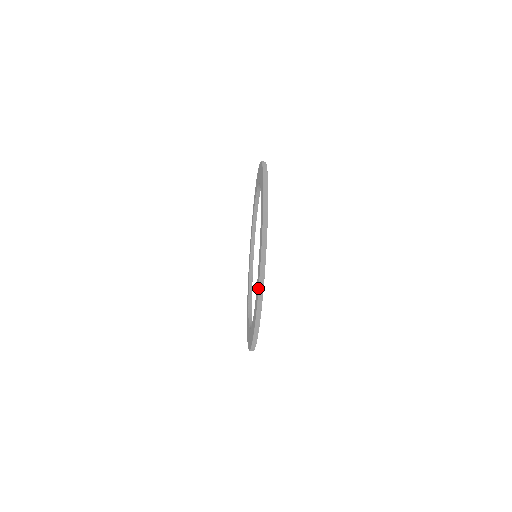
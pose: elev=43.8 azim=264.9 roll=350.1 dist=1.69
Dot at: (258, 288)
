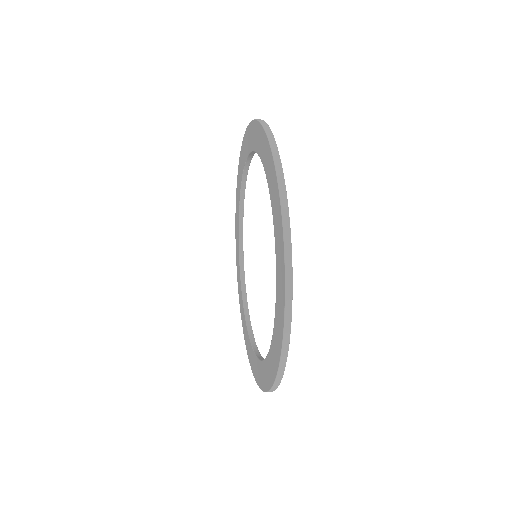
Dot at: (279, 358)
